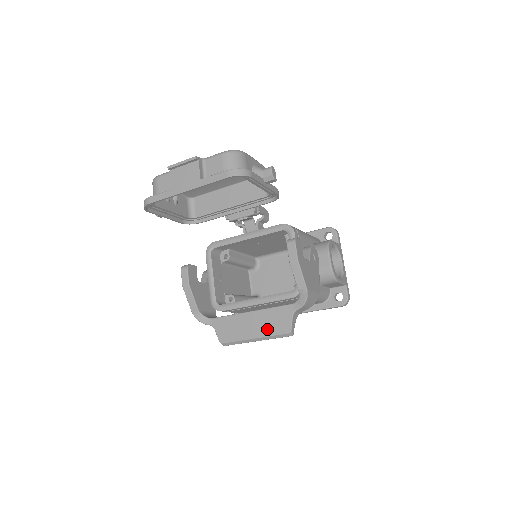
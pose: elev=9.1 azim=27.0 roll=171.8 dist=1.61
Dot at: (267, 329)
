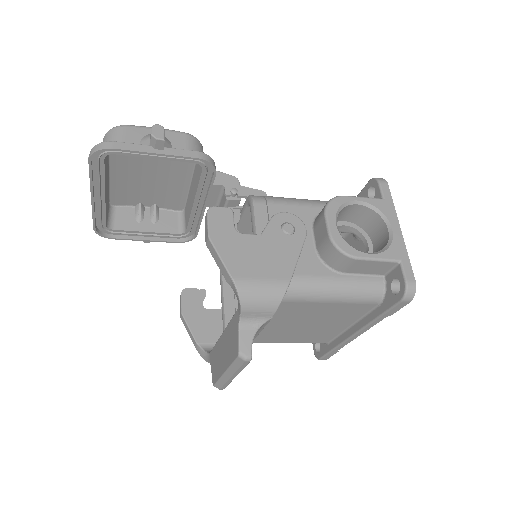
Dot at: (228, 355)
